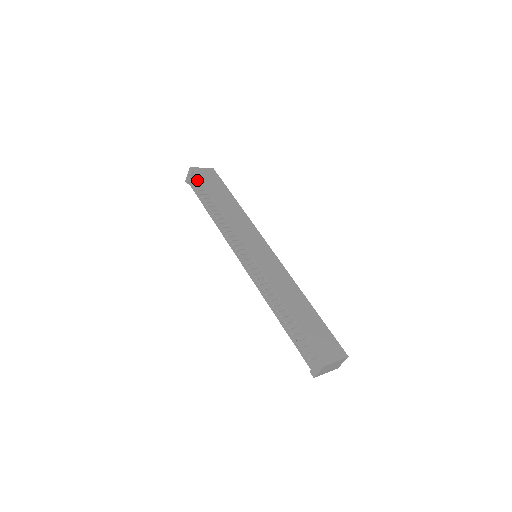
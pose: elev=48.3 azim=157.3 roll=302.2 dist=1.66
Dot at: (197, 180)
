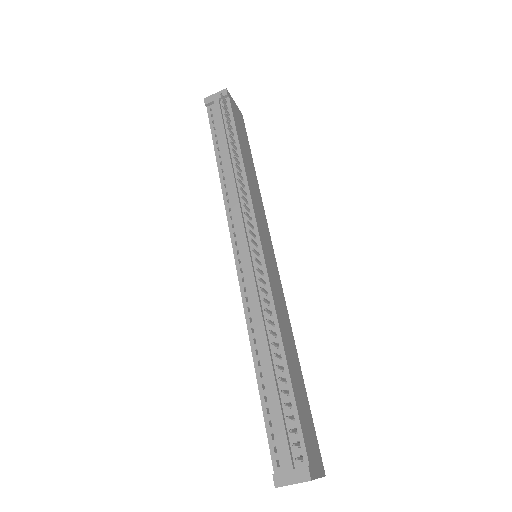
Dot at: occluded
